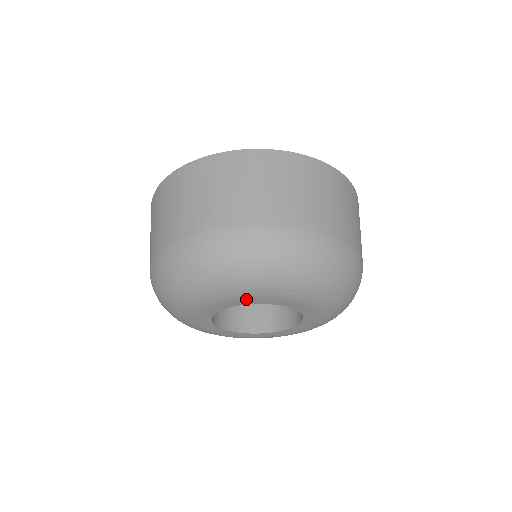
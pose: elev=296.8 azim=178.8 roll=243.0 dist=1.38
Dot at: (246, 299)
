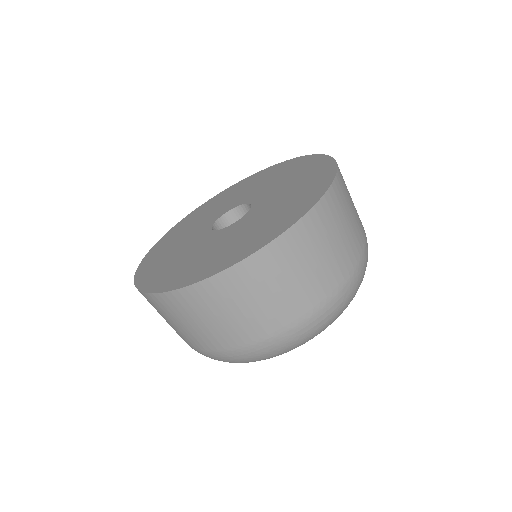
Dot at: occluded
